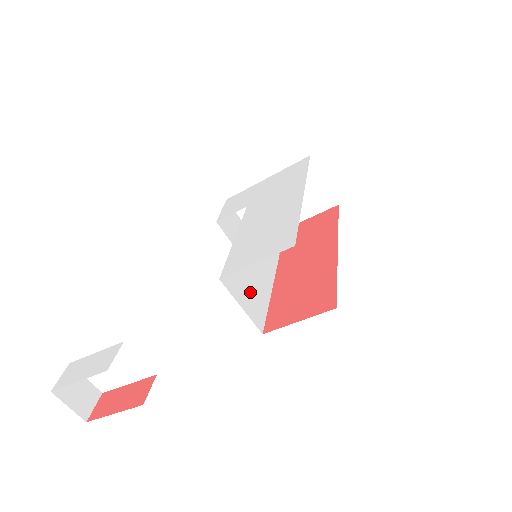
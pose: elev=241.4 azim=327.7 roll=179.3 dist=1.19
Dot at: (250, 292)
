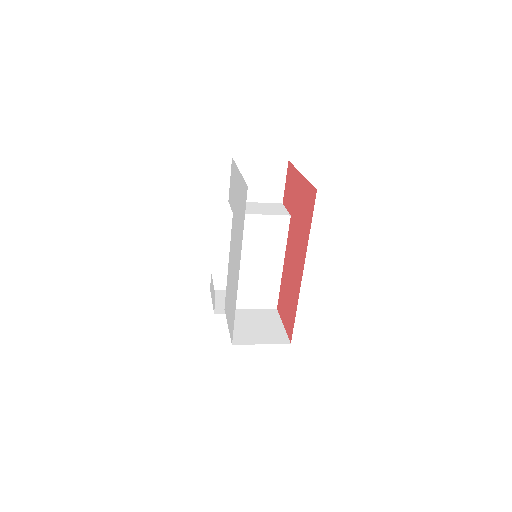
Dot at: (257, 291)
